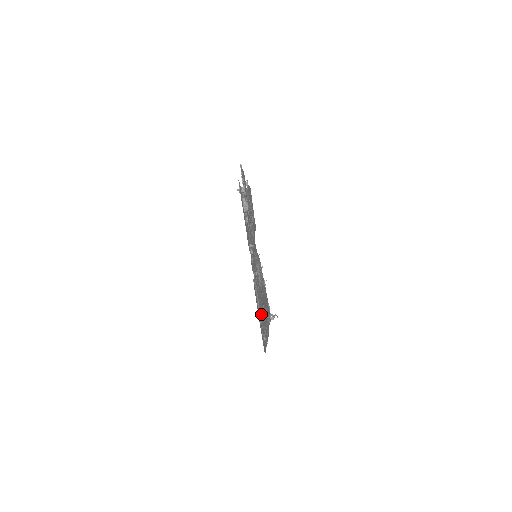
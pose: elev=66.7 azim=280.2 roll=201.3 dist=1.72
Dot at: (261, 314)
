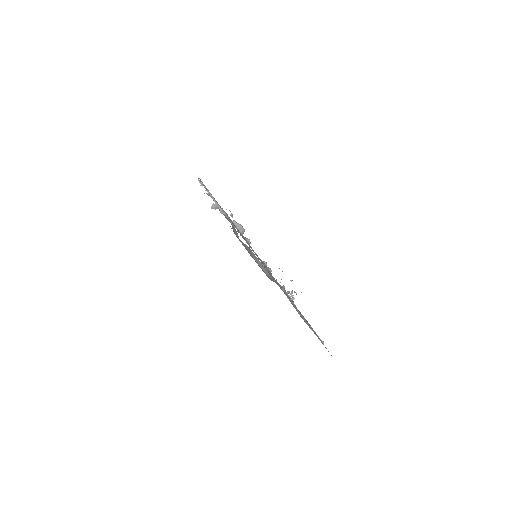
Dot at: occluded
